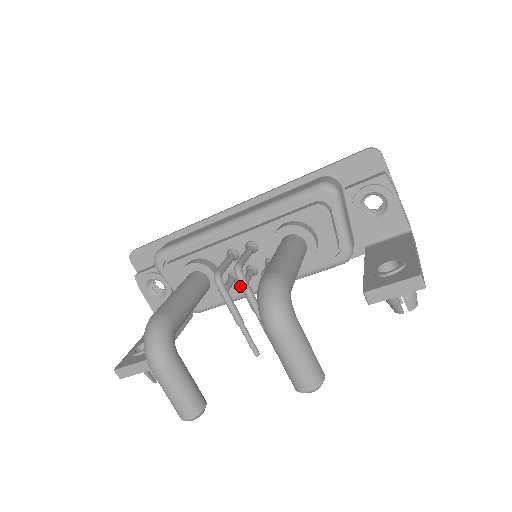
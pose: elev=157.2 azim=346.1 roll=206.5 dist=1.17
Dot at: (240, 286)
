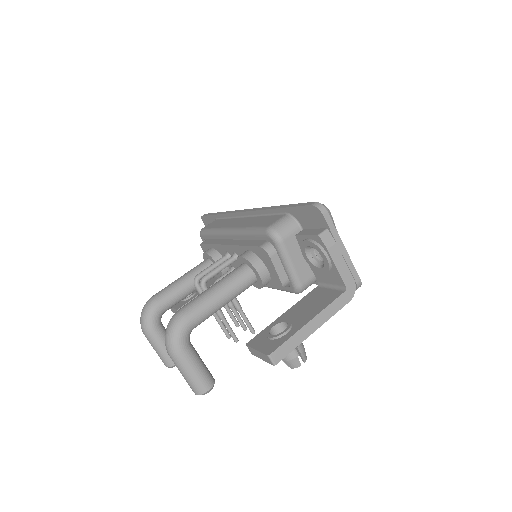
Dot at: occluded
